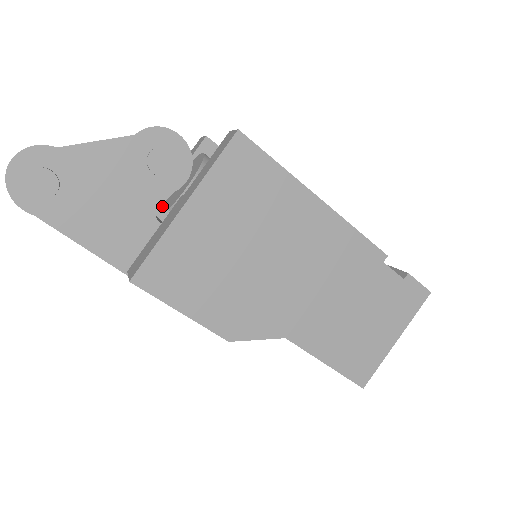
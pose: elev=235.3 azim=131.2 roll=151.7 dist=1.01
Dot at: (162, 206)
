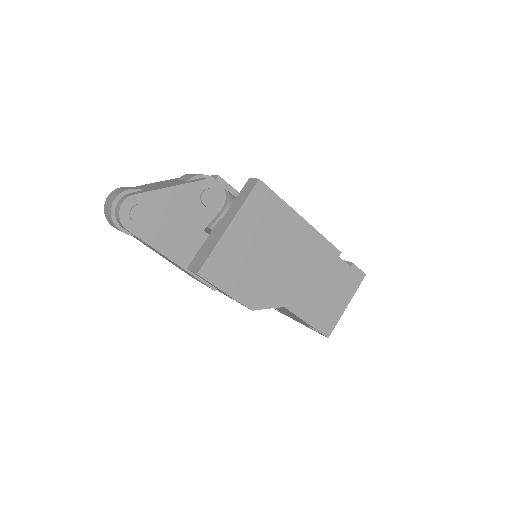
Dot at: occluded
